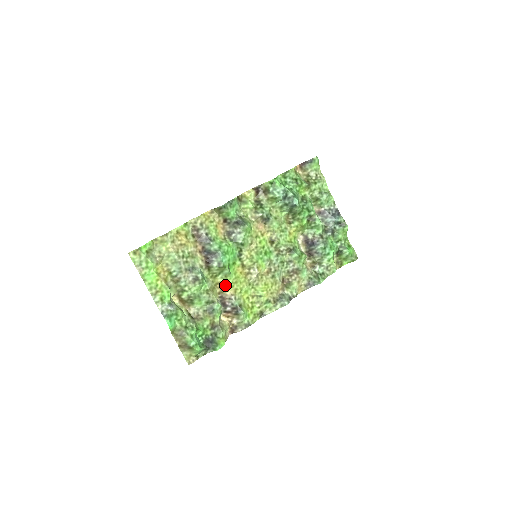
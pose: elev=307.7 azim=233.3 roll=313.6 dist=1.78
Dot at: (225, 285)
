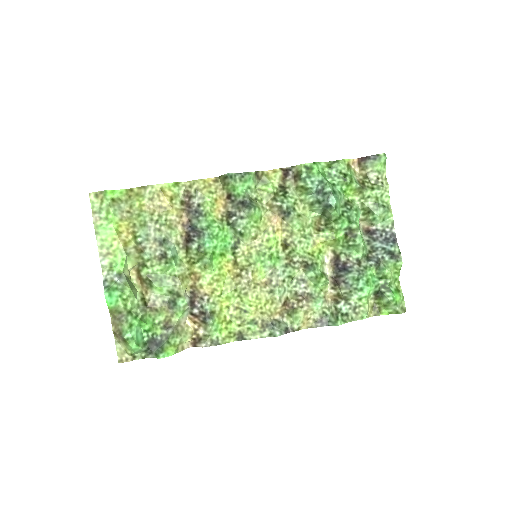
Dot at: (201, 278)
